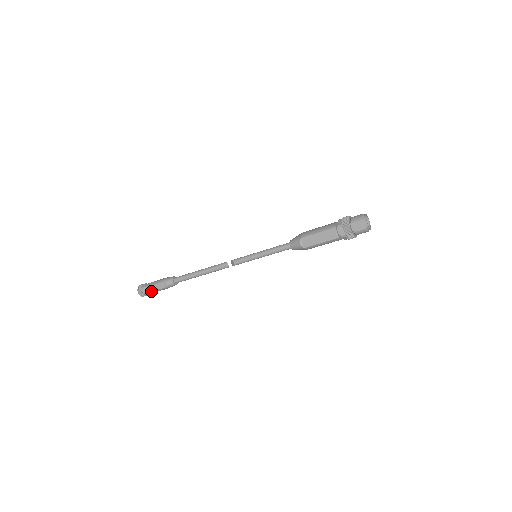
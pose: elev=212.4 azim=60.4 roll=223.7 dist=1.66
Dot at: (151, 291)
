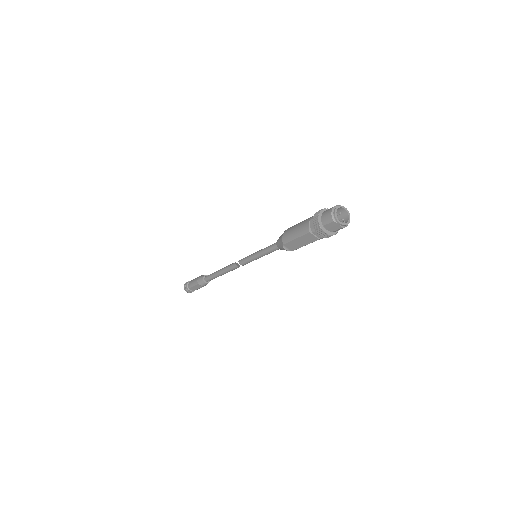
Dot at: occluded
